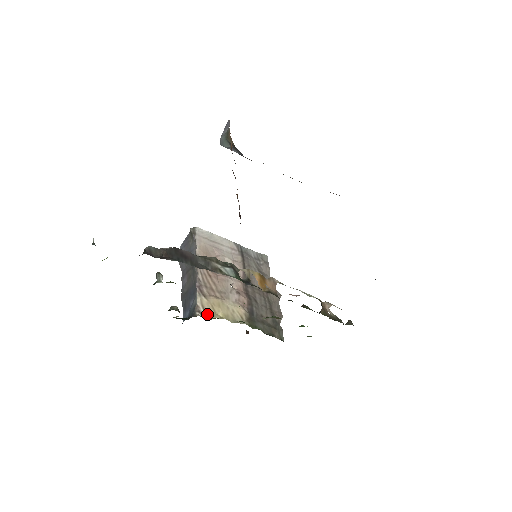
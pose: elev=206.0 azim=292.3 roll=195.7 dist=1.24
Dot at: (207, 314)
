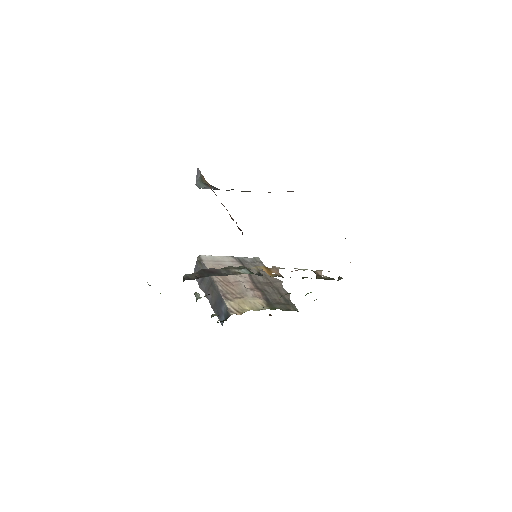
Dot at: (238, 311)
